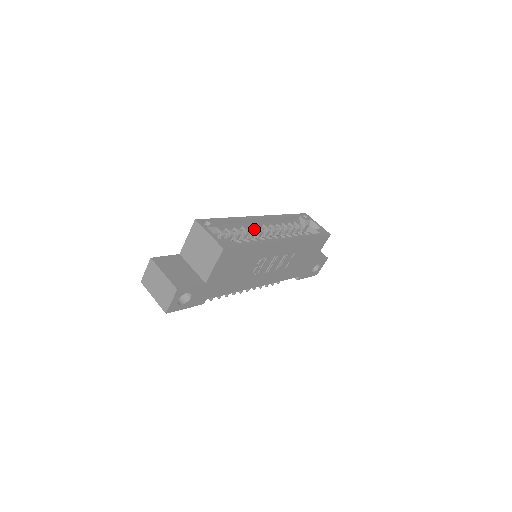
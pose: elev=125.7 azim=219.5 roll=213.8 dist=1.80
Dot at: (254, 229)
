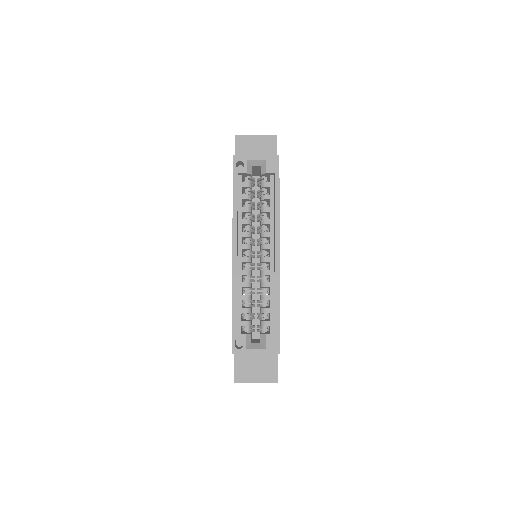
Dot at: (248, 273)
